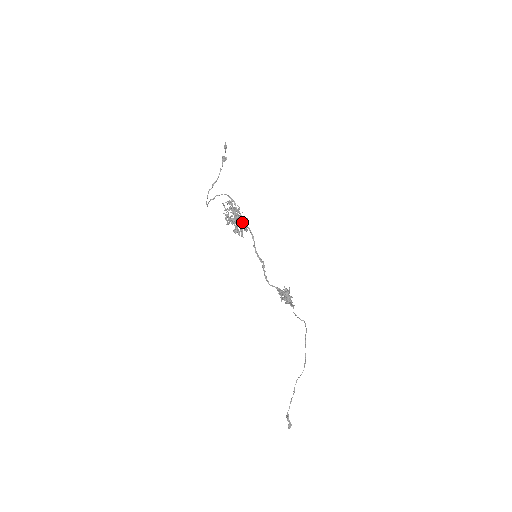
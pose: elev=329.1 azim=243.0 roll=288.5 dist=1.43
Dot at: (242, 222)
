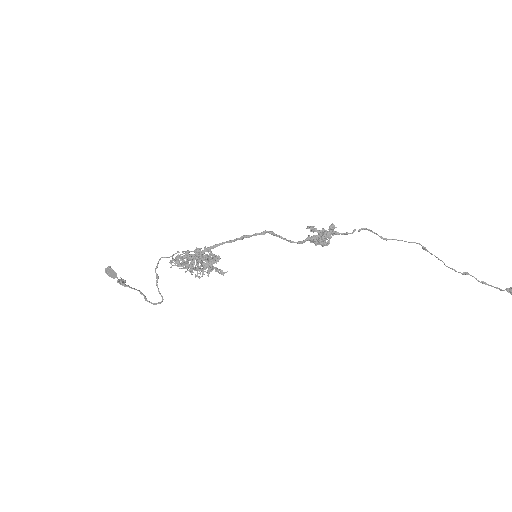
Dot at: (205, 257)
